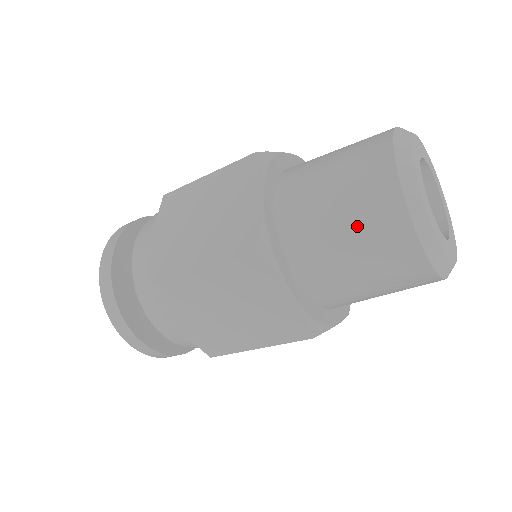
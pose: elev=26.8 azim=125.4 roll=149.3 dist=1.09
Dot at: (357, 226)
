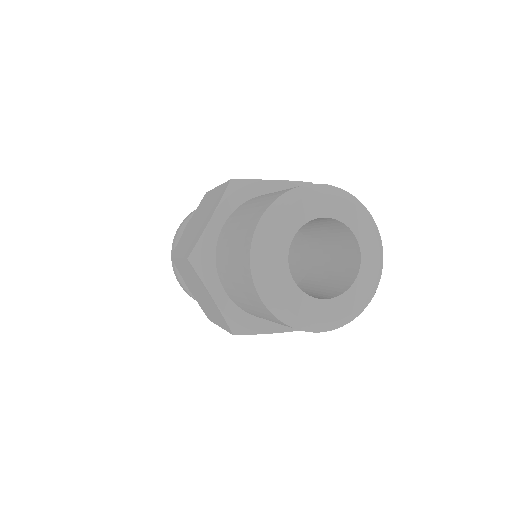
Dot at: (235, 264)
